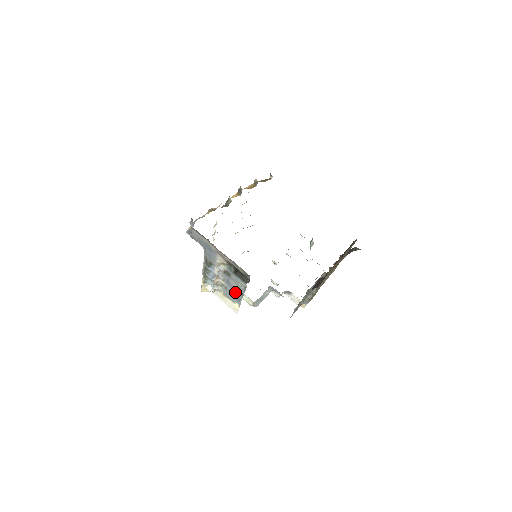
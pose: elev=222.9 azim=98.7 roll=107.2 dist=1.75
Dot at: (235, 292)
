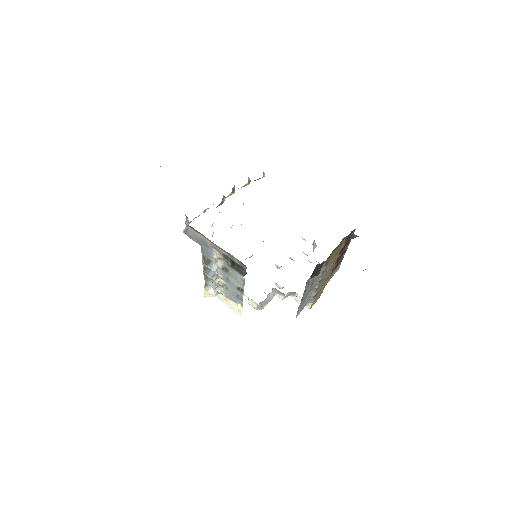
Dot at: (236, 290)
